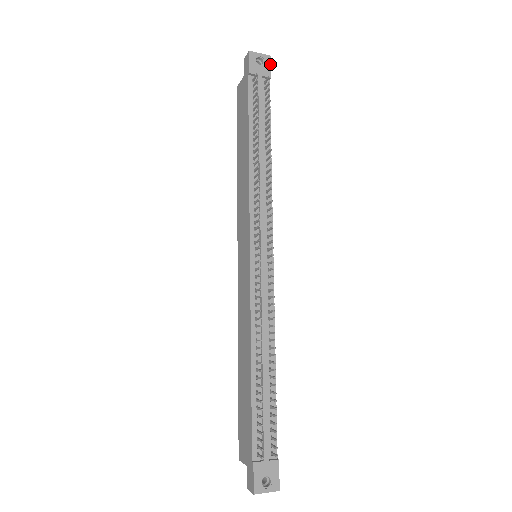
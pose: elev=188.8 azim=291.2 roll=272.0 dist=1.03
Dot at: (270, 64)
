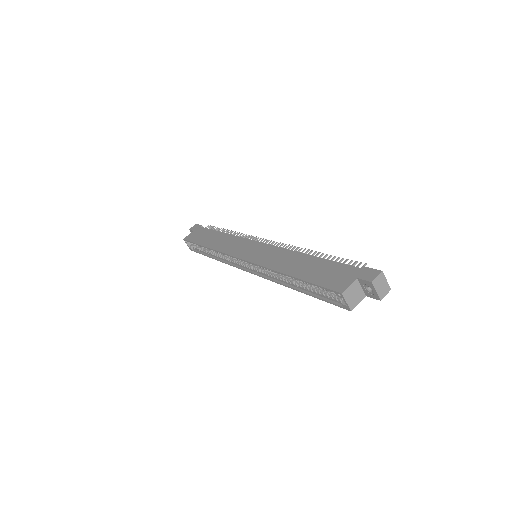
Dot at: occluded
